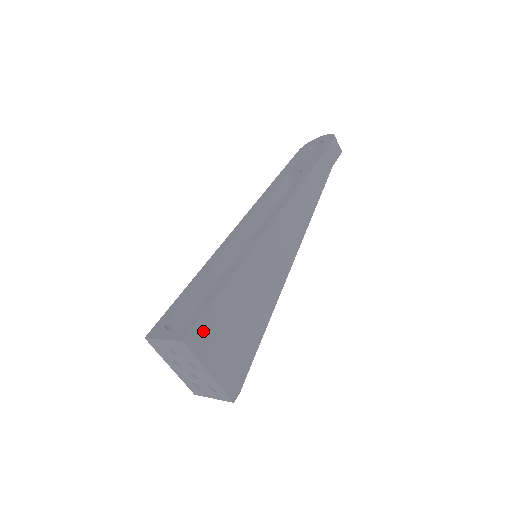
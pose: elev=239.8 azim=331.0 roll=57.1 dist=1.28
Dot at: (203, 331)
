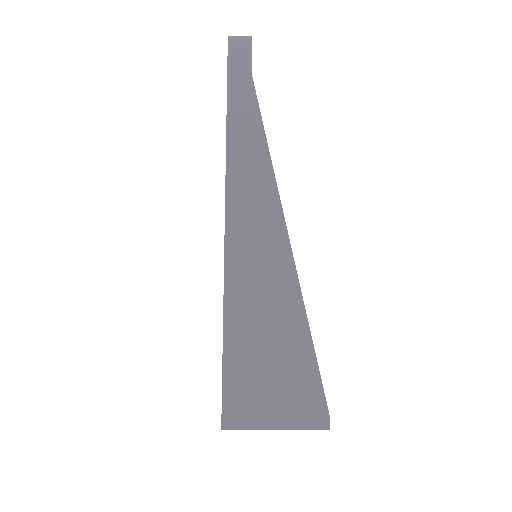
Dot at: (235, 402)
